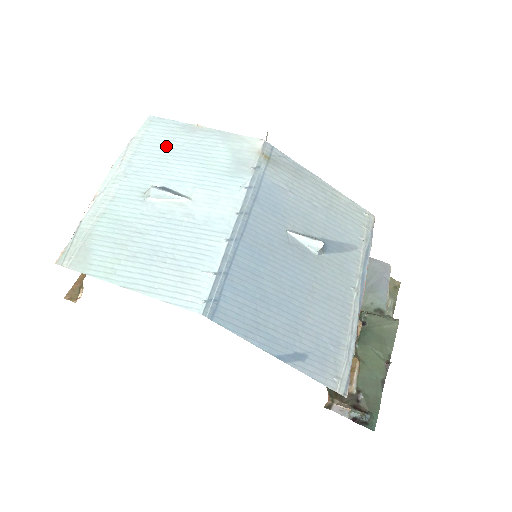
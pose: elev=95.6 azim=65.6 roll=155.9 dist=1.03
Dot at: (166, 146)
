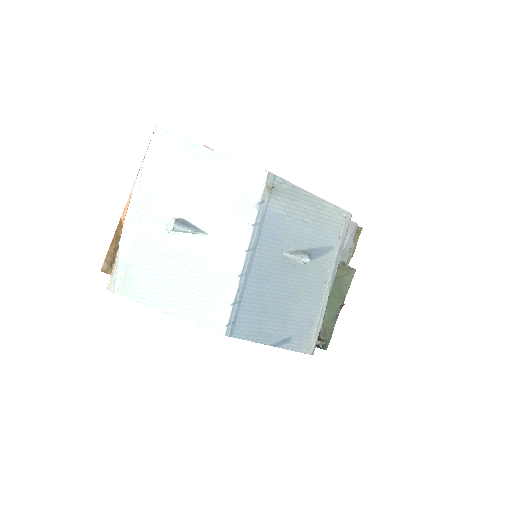
Dot at: (179, 171)
